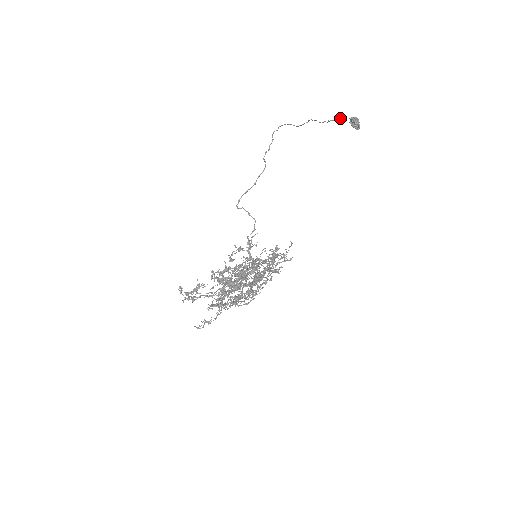
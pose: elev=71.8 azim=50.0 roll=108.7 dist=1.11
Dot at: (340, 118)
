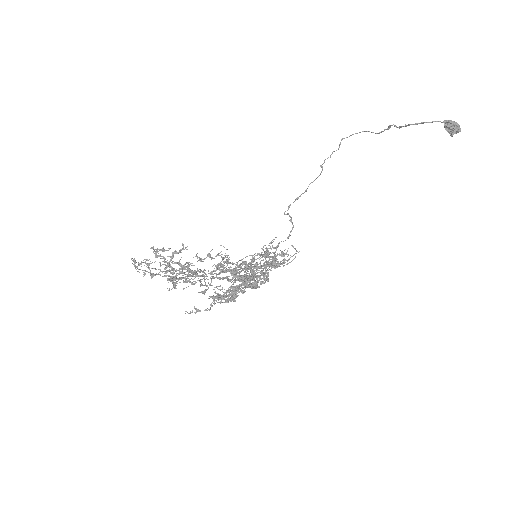
Dot at: (424, 122)
